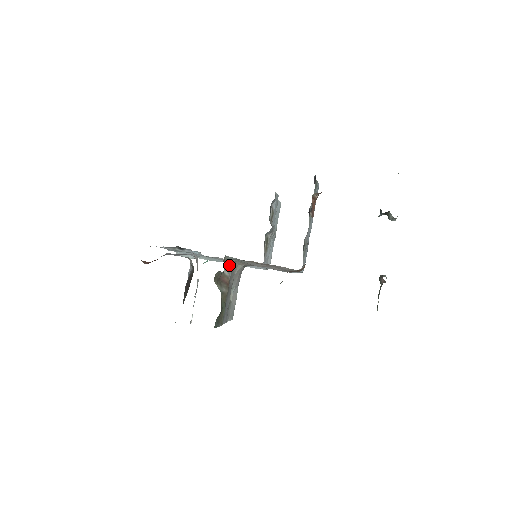
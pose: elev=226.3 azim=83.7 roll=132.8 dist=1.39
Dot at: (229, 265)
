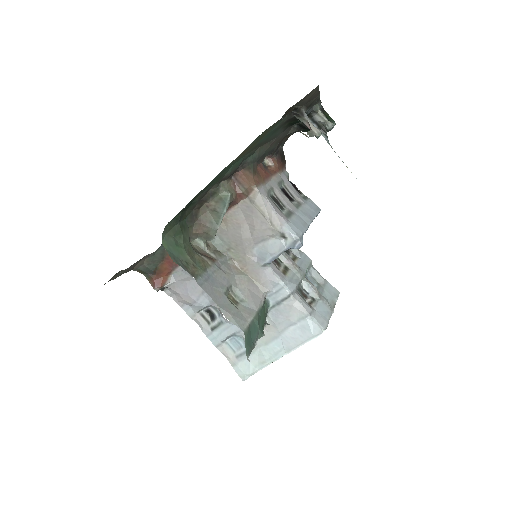
Dot at: (218, 253)
